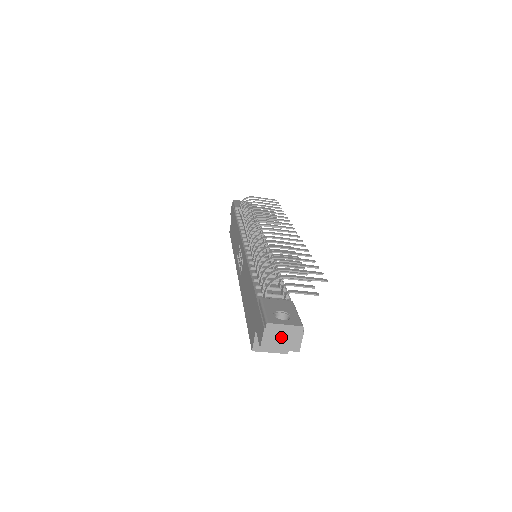
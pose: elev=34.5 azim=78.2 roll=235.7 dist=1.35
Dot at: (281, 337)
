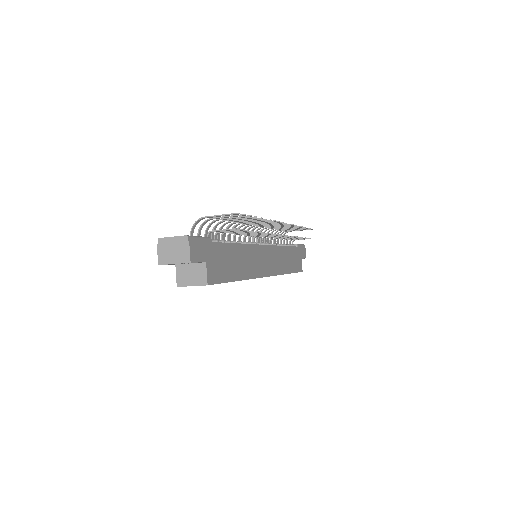
Dot at: (172, 250)
